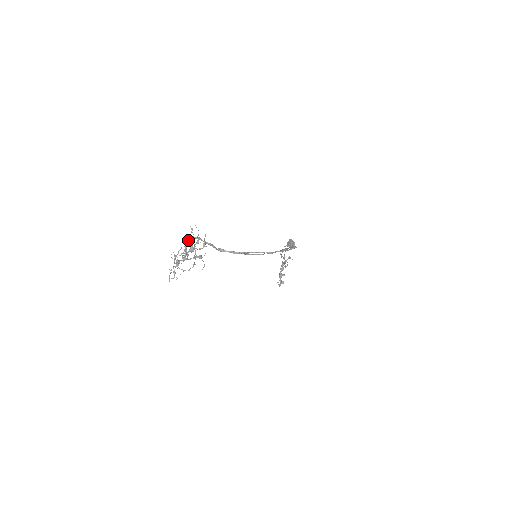
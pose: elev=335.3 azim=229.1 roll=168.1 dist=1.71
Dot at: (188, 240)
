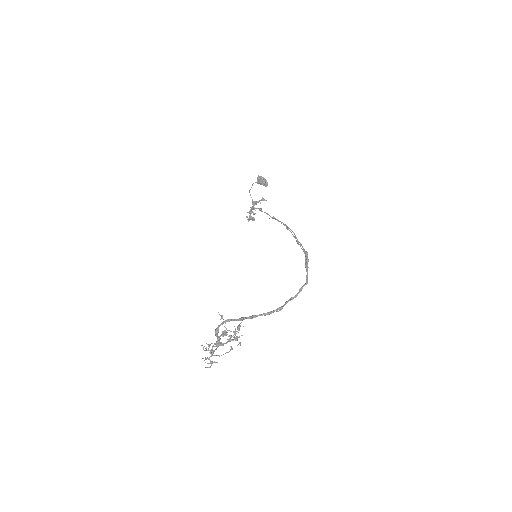
Dot at: (218, 327)
